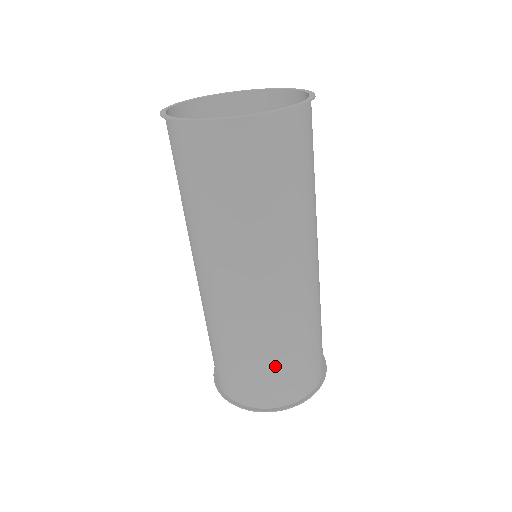
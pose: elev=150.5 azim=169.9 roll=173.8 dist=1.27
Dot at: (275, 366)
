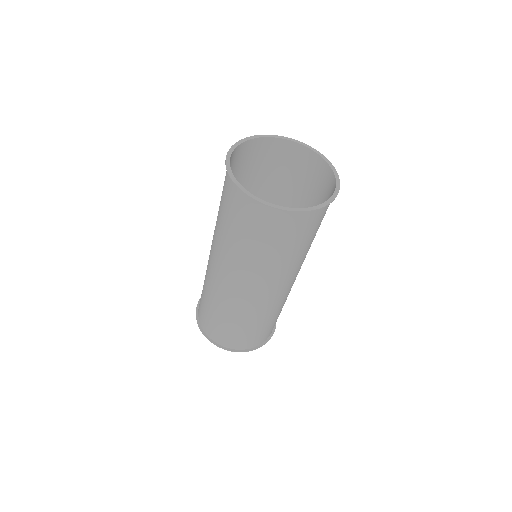
Dot at: (268, 325)
